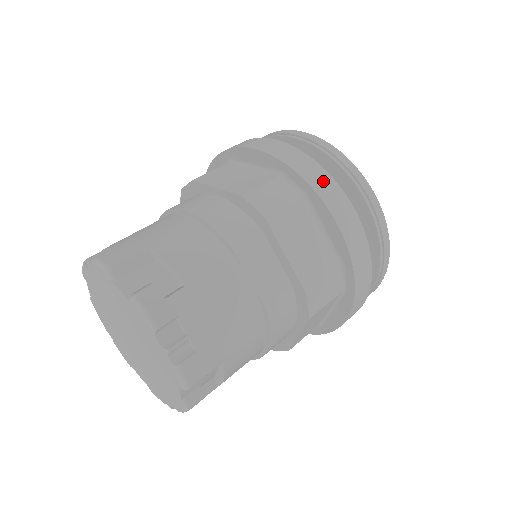
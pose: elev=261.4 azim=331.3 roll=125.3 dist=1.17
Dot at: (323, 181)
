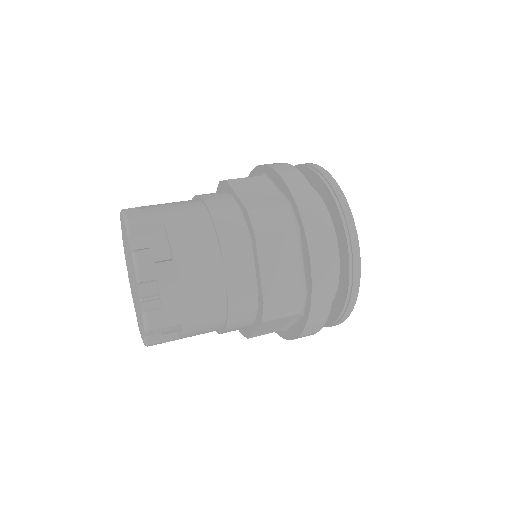
Dot at: (316, 224)
